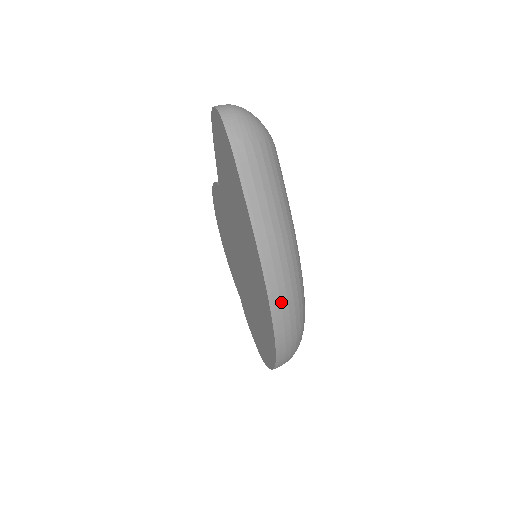
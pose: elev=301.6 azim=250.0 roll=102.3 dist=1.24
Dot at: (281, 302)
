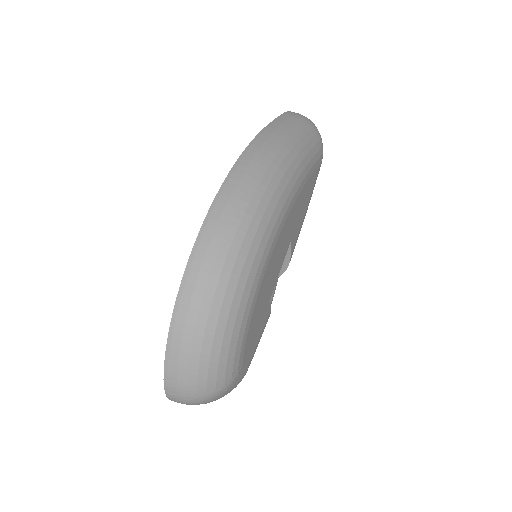
Dot at: (246, 170)
